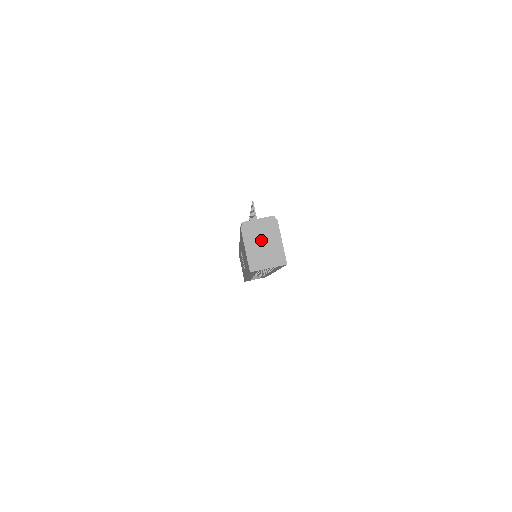
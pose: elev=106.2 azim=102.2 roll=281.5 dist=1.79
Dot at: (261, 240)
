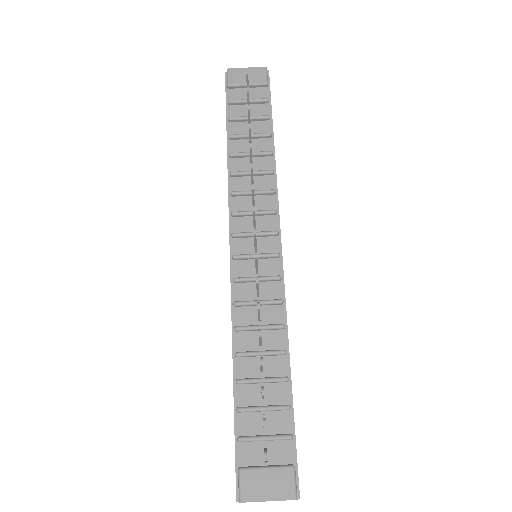
Dot at: occluded
